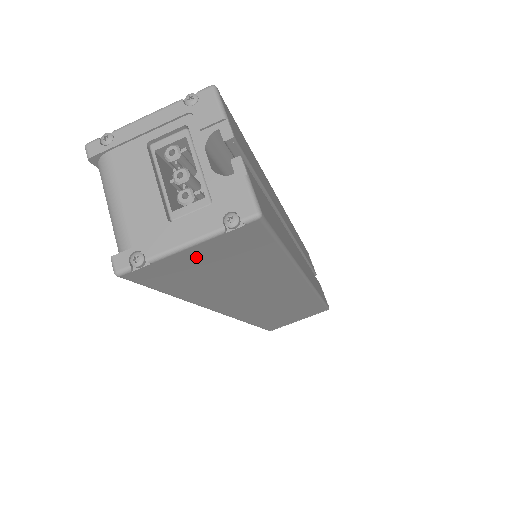
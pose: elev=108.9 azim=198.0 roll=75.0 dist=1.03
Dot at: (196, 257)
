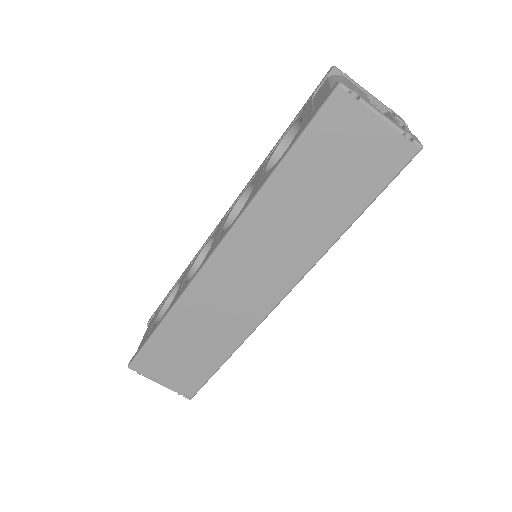
Dot at: (364, 135)
